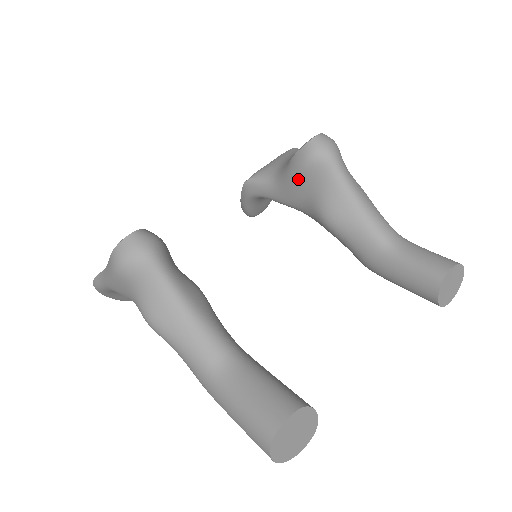
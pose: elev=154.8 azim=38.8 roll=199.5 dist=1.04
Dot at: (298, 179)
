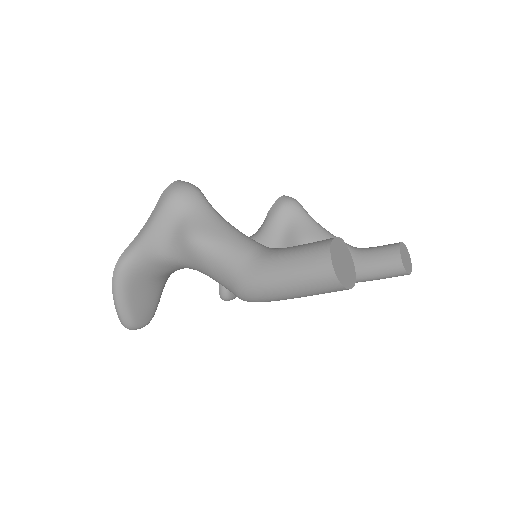
Dot at: (275, 222)
